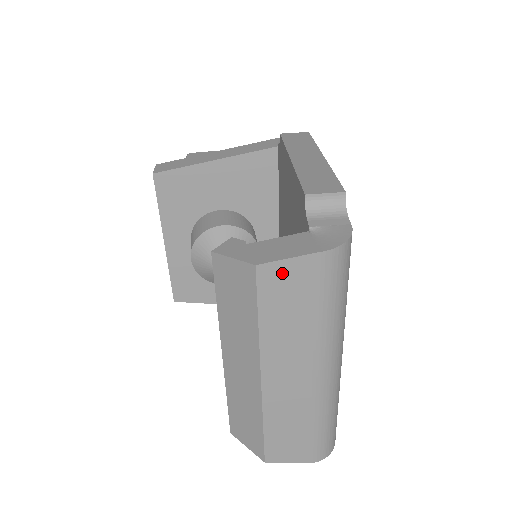
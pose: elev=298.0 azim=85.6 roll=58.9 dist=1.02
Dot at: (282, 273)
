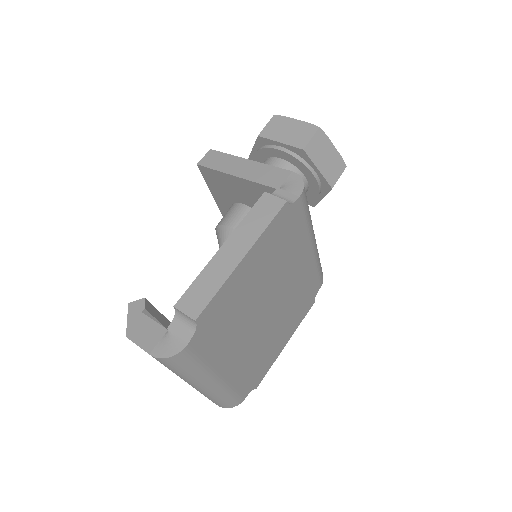
Dot at: occluded
